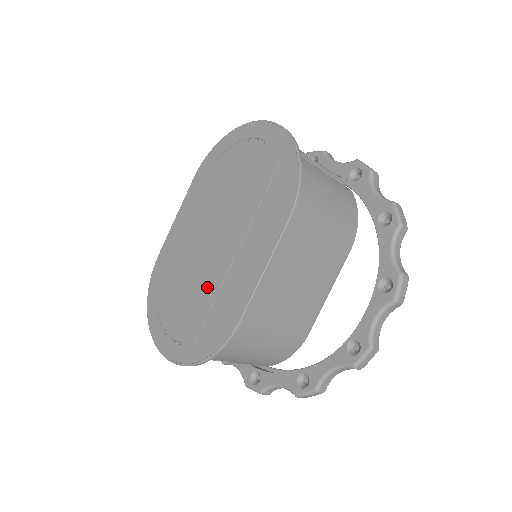
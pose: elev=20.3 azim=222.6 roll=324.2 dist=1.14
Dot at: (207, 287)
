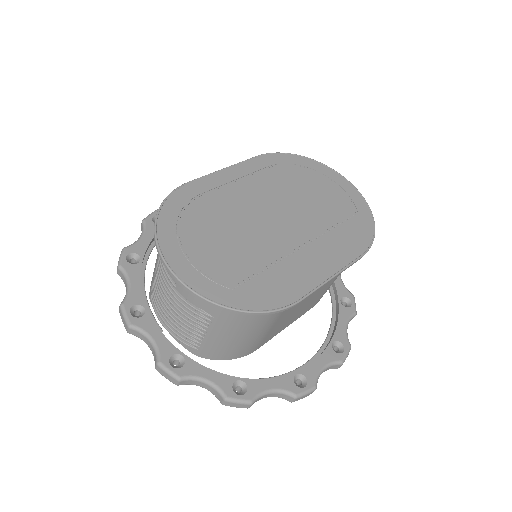
Dot at: (262, 250)
